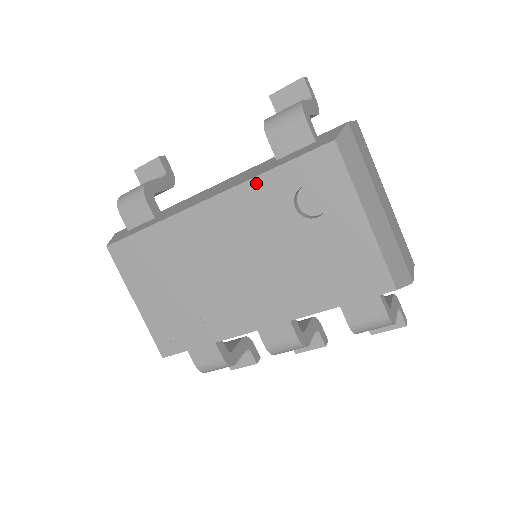
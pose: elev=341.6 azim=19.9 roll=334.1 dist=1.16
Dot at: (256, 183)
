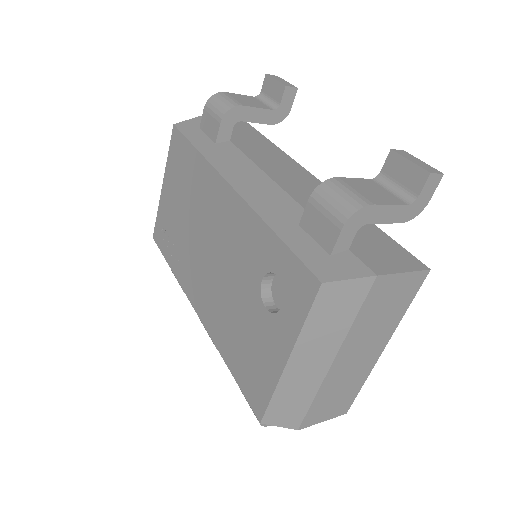
Dot at: (259, 224)
